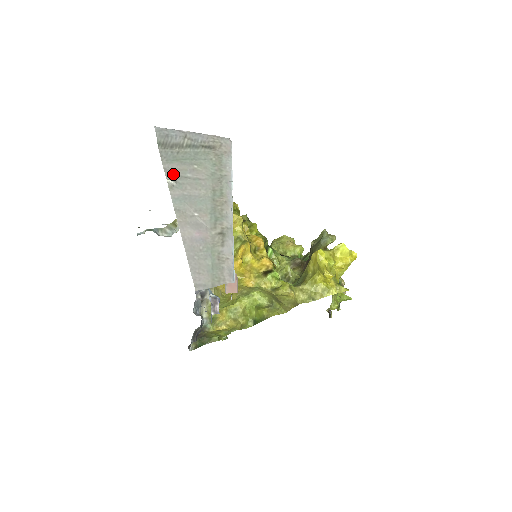
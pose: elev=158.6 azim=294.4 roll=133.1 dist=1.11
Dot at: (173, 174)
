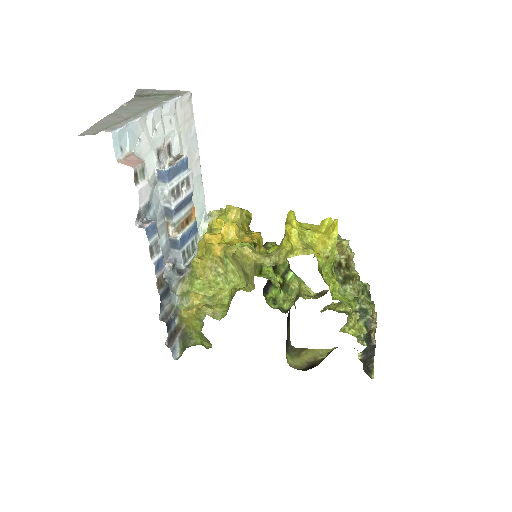
Dot at: (130, 103)
